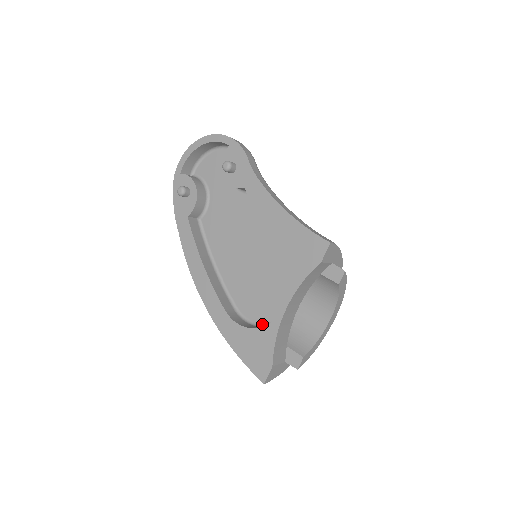
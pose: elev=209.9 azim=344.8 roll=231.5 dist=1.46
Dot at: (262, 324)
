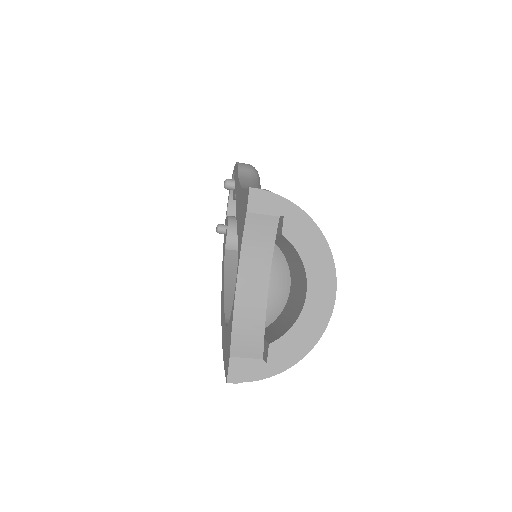
Dot at: occluded
